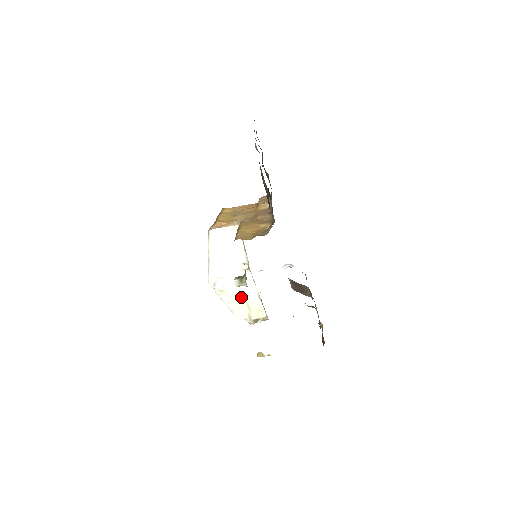
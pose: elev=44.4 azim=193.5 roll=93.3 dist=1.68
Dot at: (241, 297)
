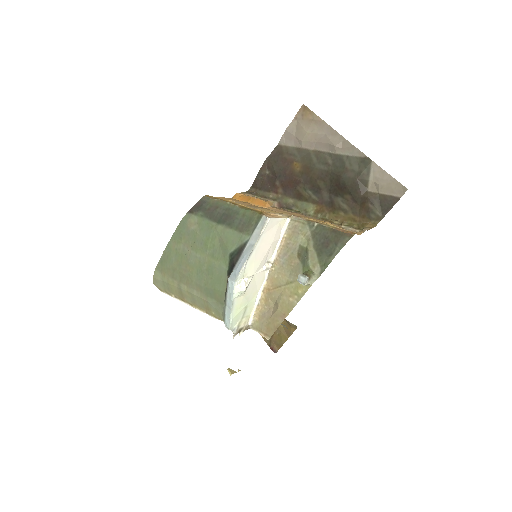
Dot at: (246, 301)
